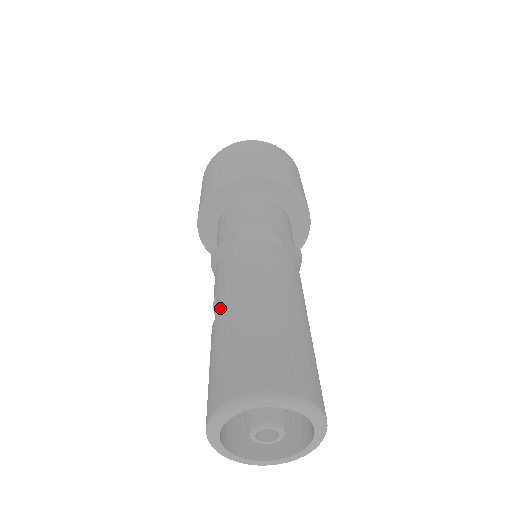
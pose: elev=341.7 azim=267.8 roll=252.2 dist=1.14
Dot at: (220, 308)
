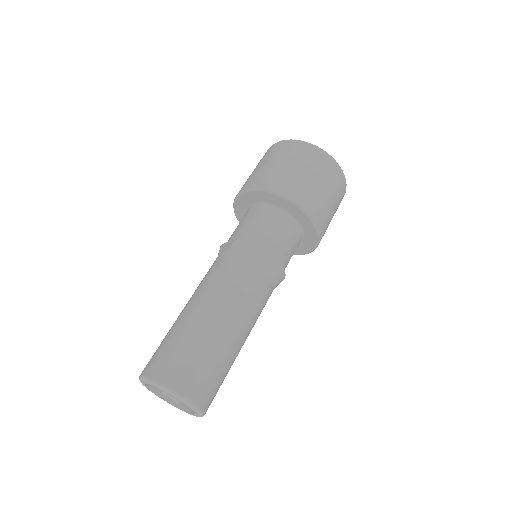
Dot at: (187, 303)
